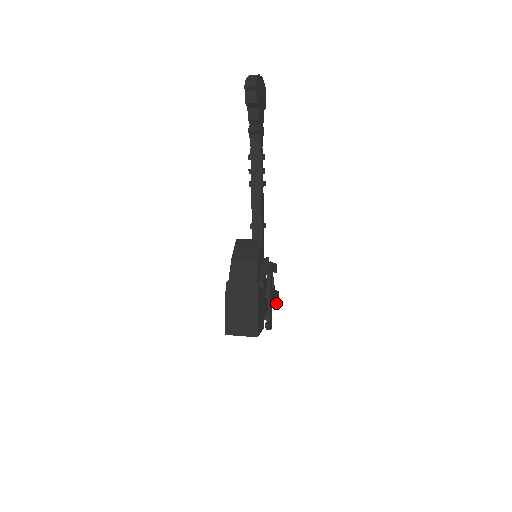
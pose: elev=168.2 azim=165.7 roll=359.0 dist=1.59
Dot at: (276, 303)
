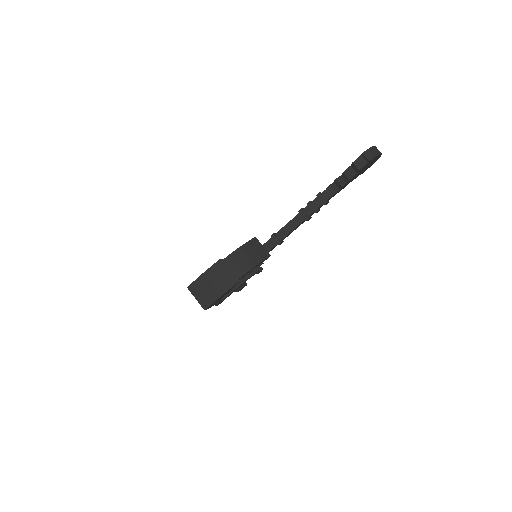
Dot at: (237, 290)
